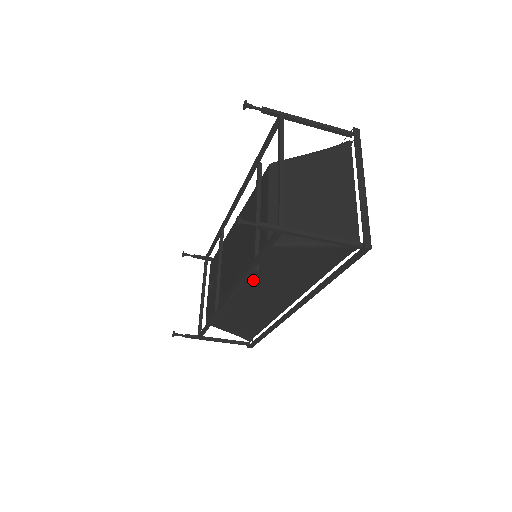
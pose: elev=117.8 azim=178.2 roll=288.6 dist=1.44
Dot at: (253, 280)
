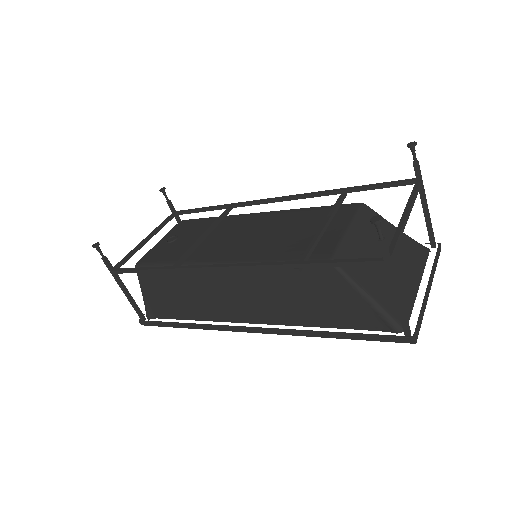
Dot at: (260, 274)
